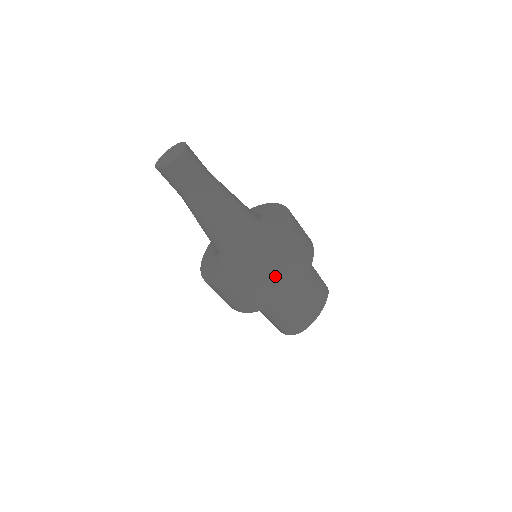
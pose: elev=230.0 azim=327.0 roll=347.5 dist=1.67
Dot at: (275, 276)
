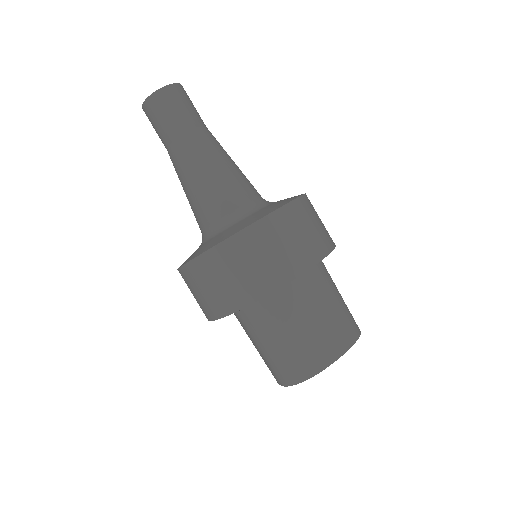
Dot at: (261, 249)
